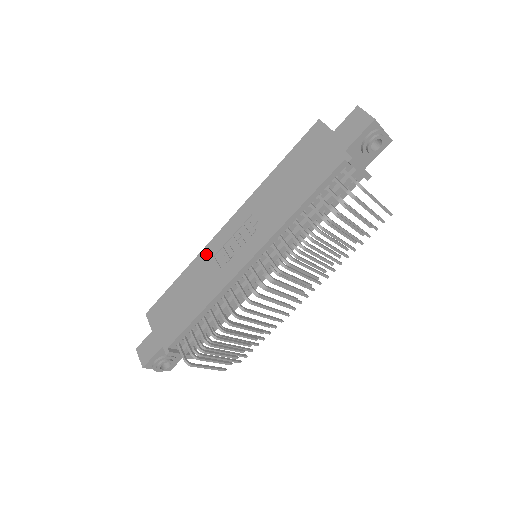
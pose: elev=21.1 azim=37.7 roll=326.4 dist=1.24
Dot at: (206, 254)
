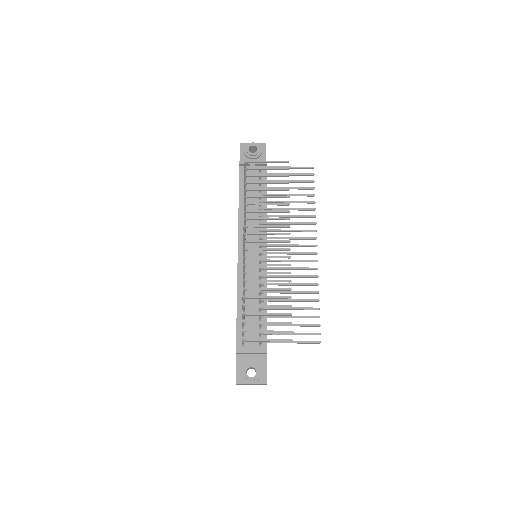
Dot at: occluded
